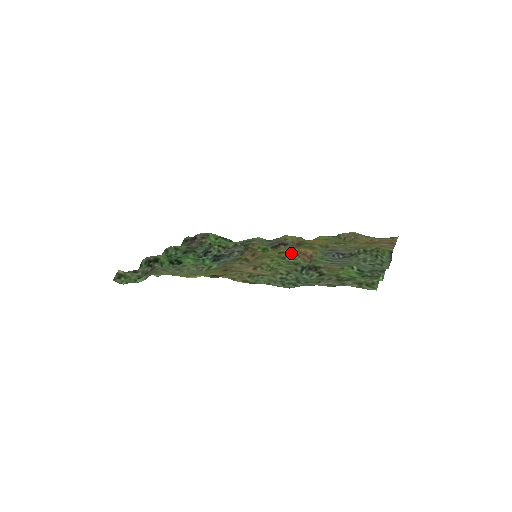
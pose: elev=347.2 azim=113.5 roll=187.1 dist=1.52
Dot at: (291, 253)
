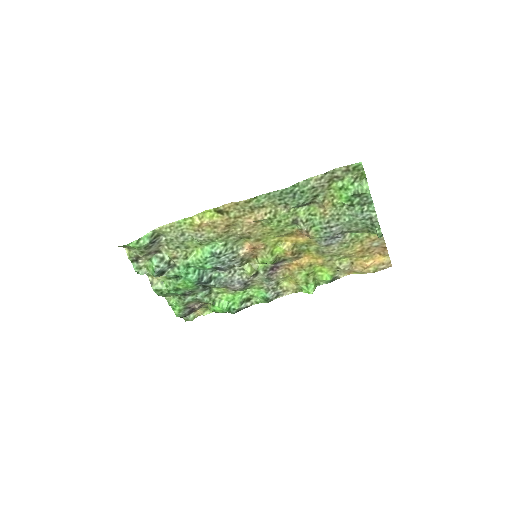
Dot at: (289, 233)
